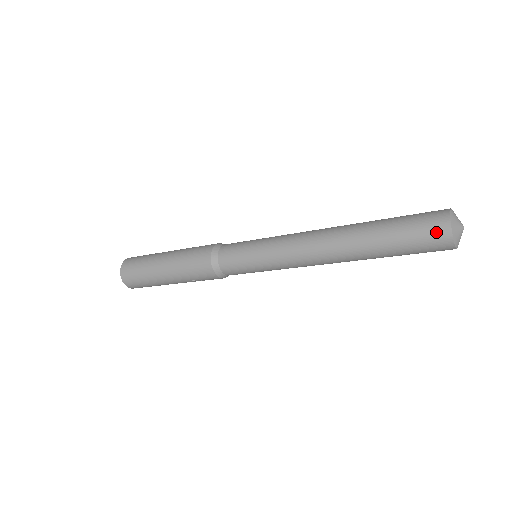
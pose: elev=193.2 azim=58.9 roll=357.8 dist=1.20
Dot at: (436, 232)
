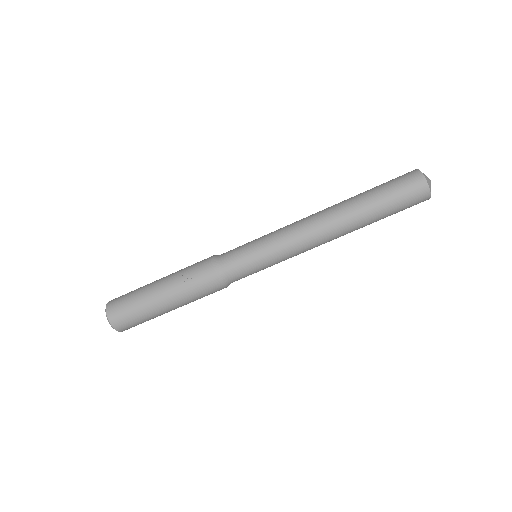
Dot at: occluded
